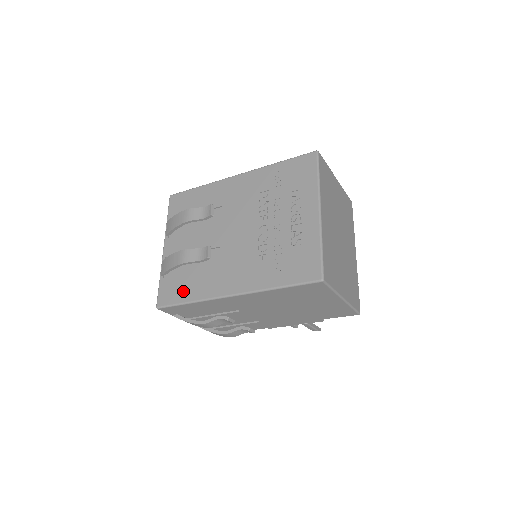
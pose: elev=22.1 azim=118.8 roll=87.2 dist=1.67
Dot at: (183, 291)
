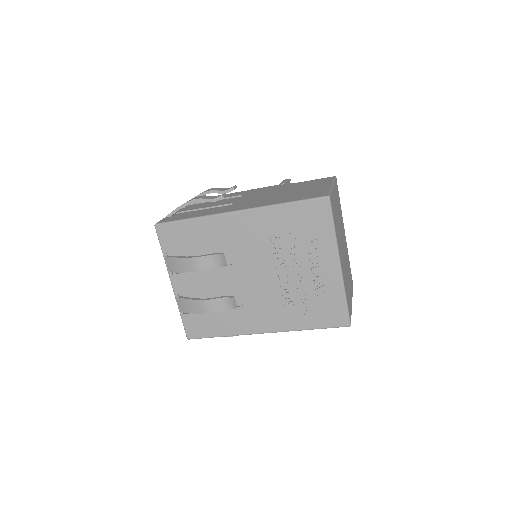
Dot at: (212, 327)
